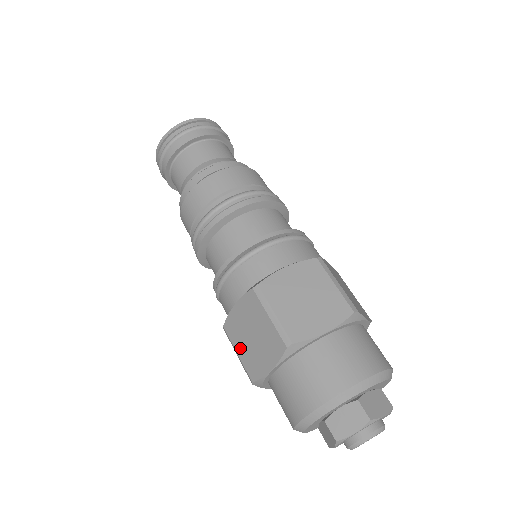
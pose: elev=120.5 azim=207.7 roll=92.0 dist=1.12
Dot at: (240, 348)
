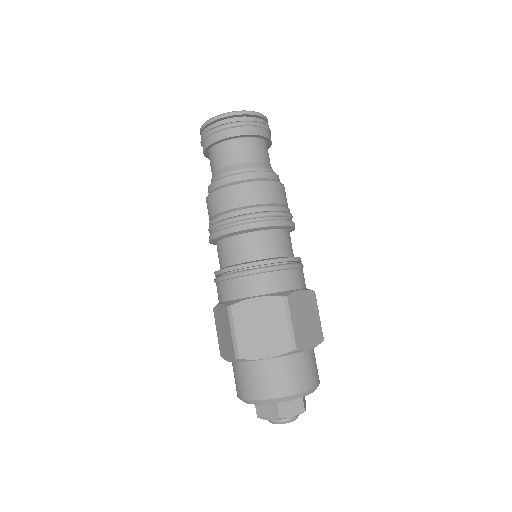
Dot at: (218, 332)
